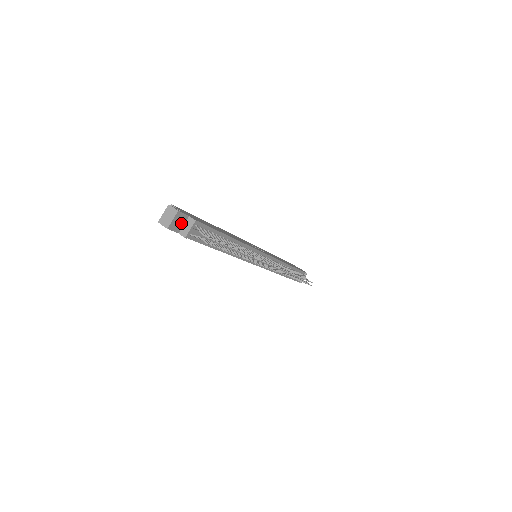
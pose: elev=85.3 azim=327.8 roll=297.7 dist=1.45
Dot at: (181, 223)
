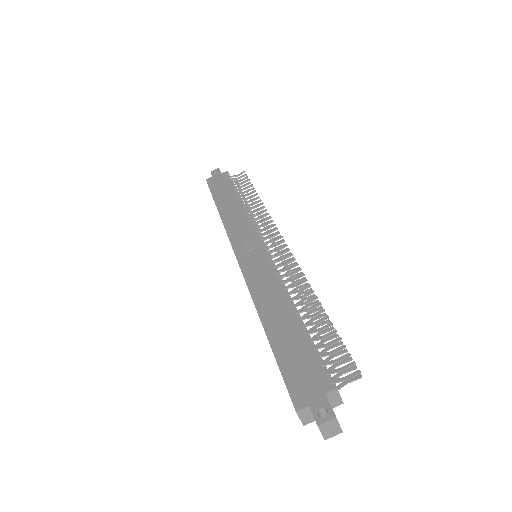
Dot at: occluded
